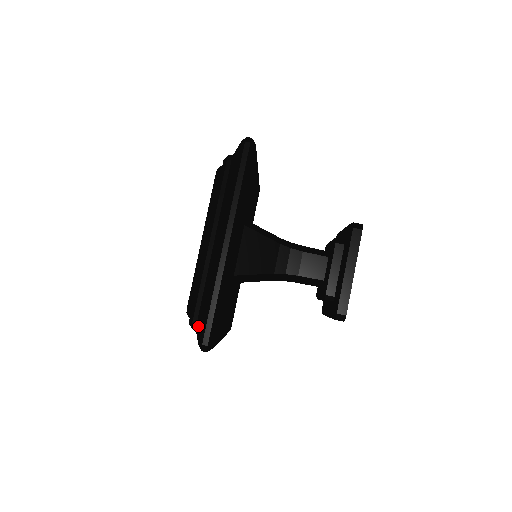
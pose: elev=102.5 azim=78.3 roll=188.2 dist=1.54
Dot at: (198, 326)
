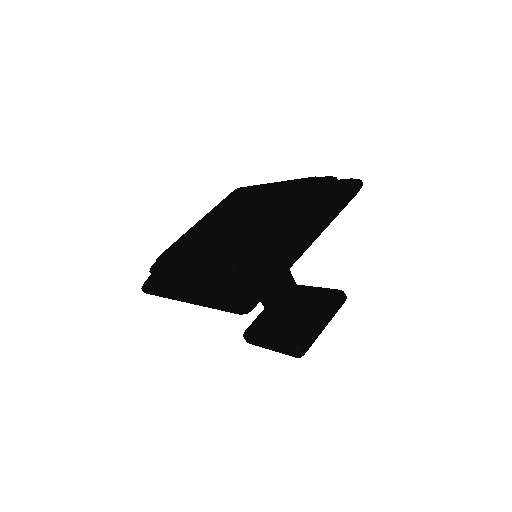
Dot at: (246, 286)
